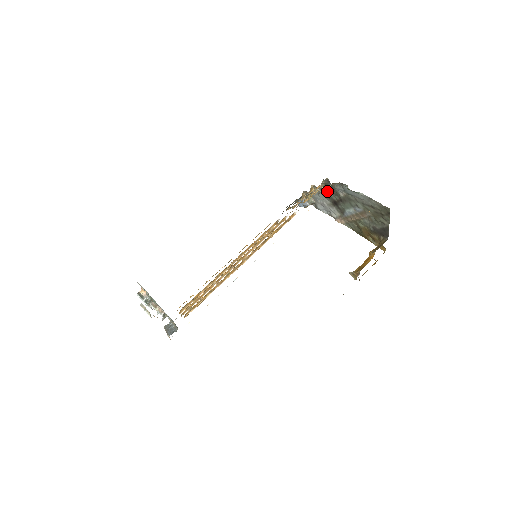
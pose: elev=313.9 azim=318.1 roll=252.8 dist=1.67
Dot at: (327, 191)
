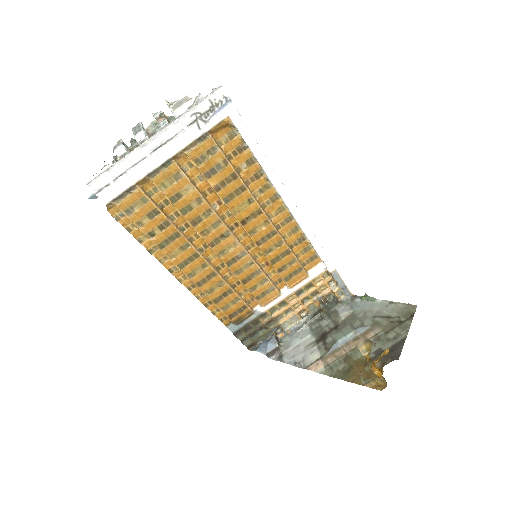
Dot at: (323, 315)
